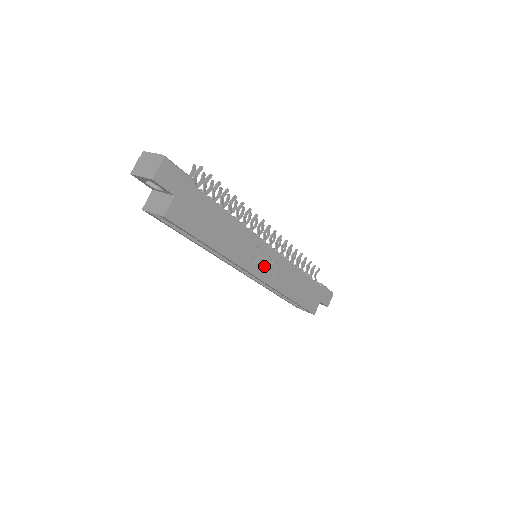
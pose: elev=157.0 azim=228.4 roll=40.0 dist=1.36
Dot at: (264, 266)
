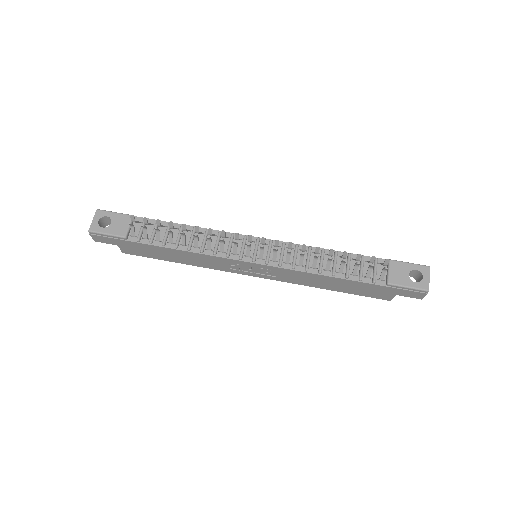
Dot at: (256, 271)
